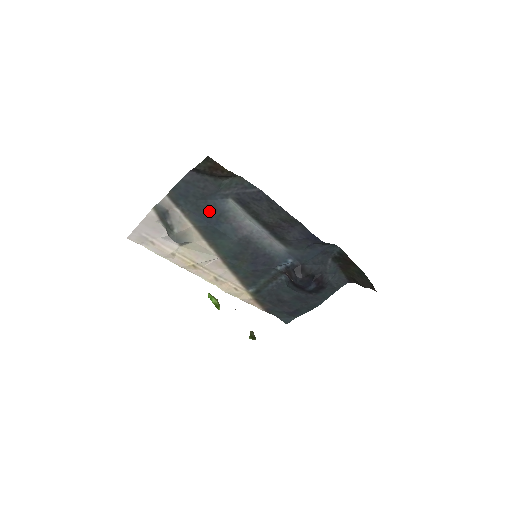
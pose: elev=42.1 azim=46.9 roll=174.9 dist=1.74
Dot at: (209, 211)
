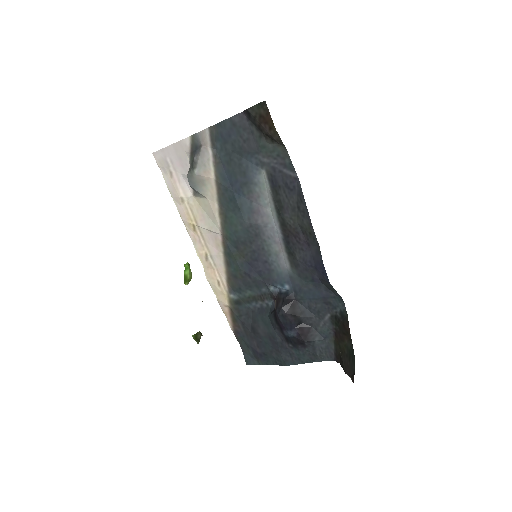
Dot at: (238, 172)
